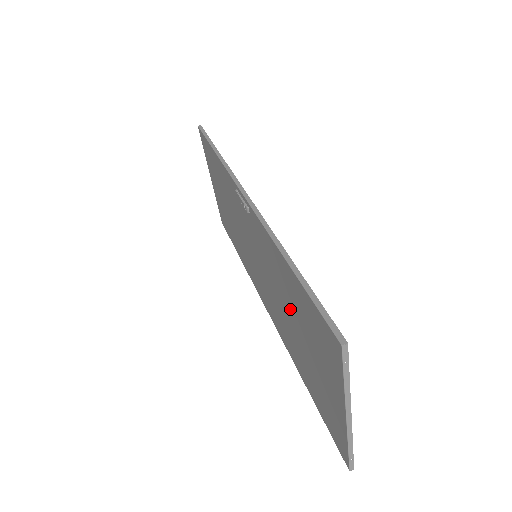
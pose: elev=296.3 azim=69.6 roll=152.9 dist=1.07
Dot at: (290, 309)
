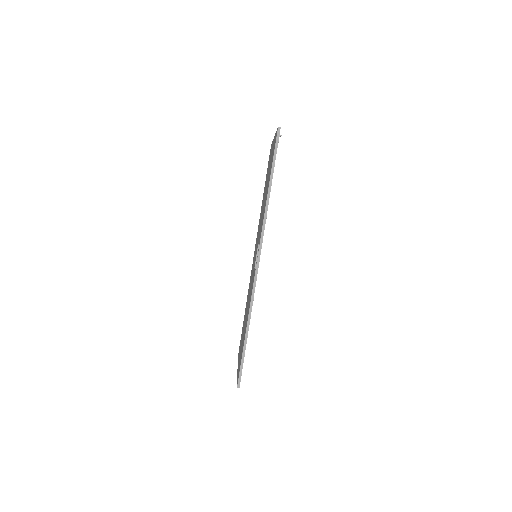
Dot at: occluded
